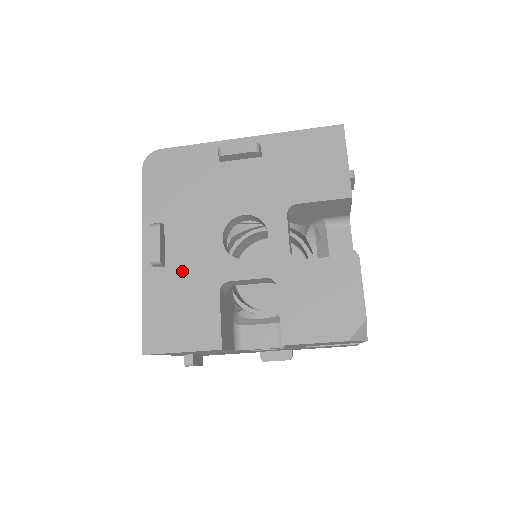
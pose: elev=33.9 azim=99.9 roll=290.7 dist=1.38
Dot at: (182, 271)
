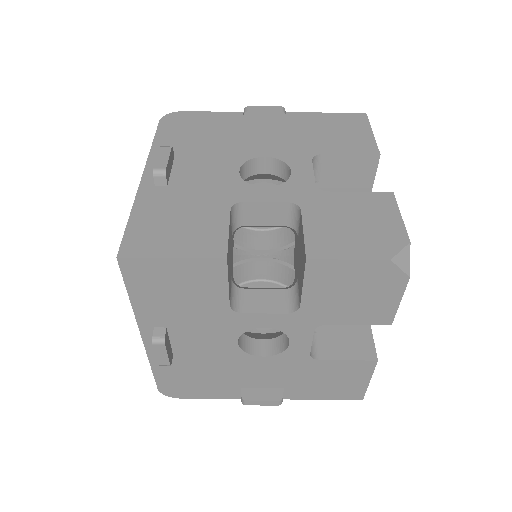
Dot at: (187, 190)
